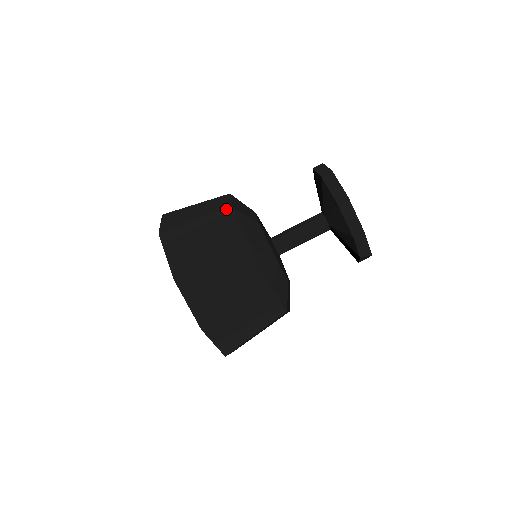
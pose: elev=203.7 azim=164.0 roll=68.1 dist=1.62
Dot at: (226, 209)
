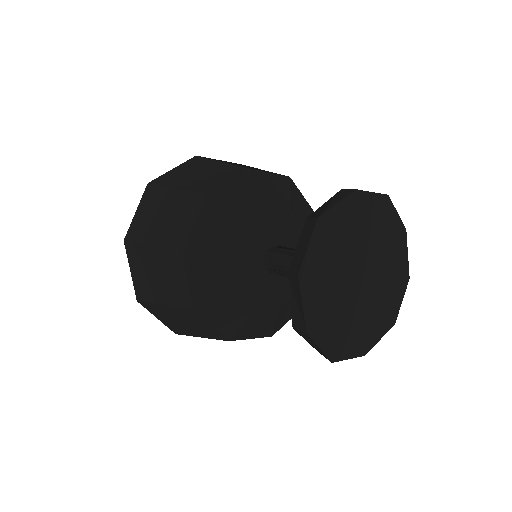
Dot at: (199, 193)
